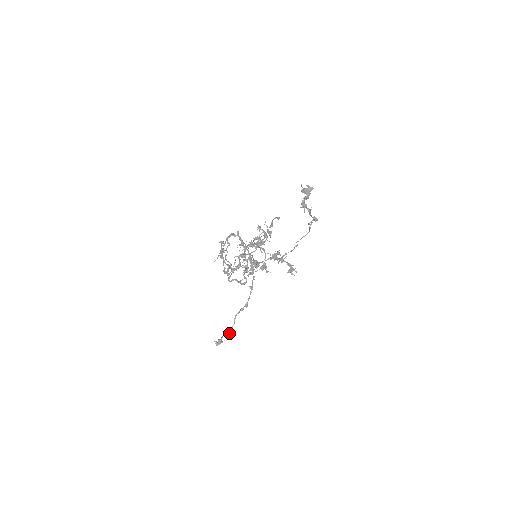
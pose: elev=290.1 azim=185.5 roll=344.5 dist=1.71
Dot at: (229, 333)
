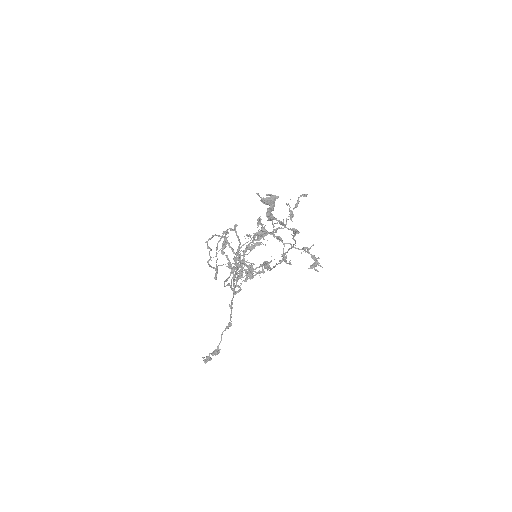
Dot at: (214, 352)
